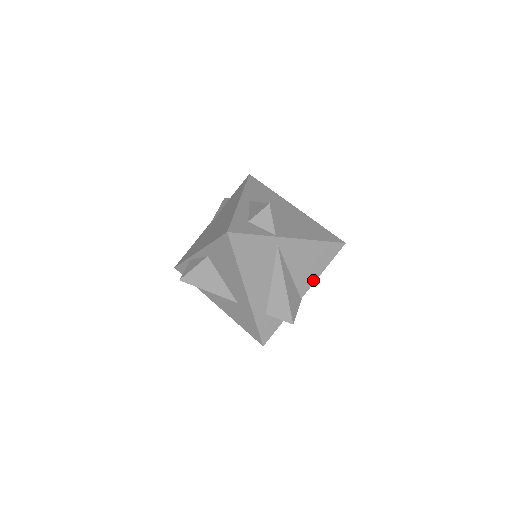
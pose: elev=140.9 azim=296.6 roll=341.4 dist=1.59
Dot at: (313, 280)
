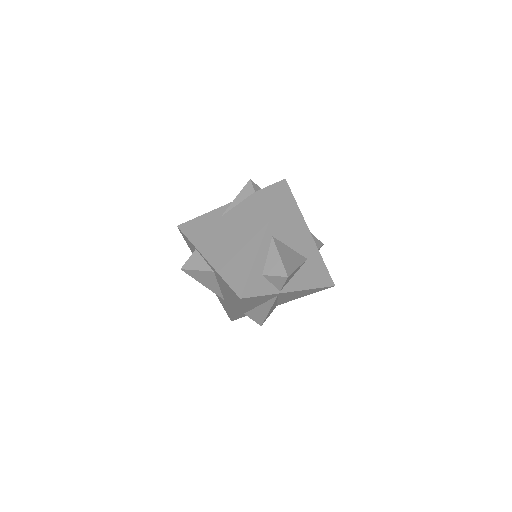
Dot at: (293, 299)
